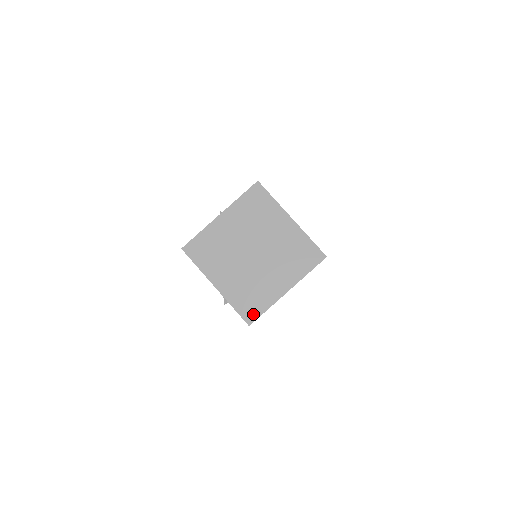
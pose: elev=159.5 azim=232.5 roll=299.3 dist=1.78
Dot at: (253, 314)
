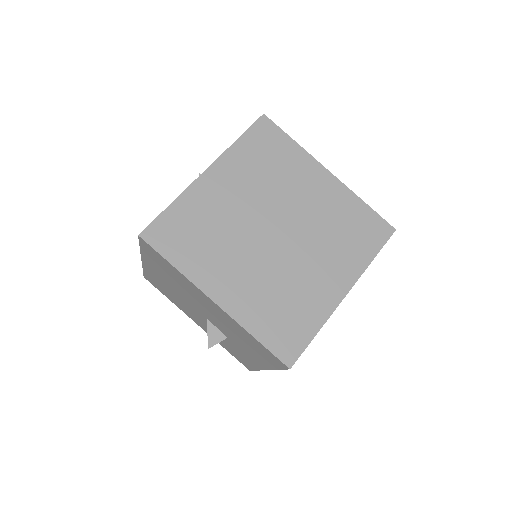
Dot at: (293, 344)
